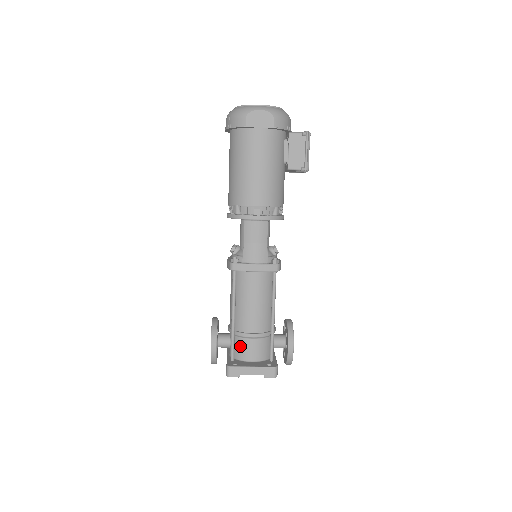
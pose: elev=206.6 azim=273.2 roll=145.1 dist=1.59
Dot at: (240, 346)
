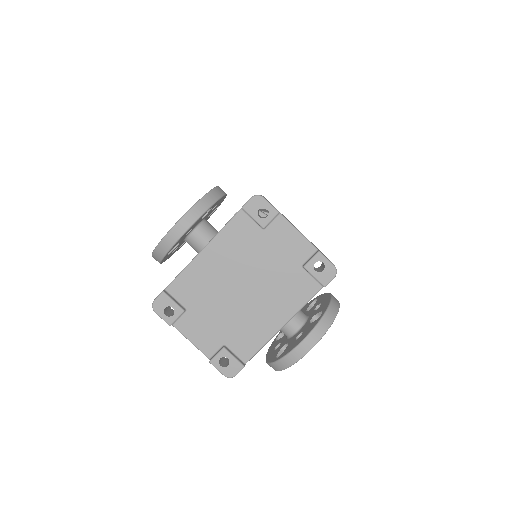
Dot at: occluded
